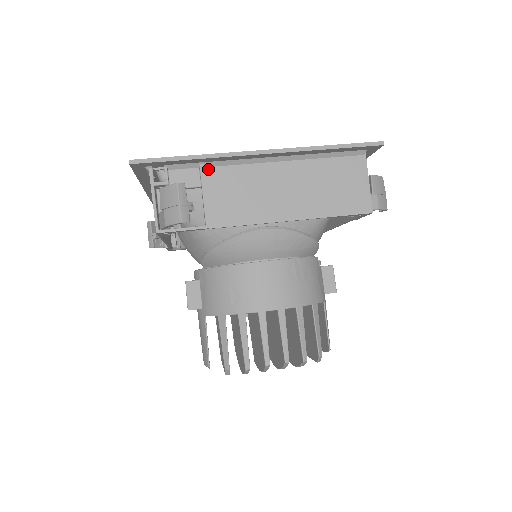
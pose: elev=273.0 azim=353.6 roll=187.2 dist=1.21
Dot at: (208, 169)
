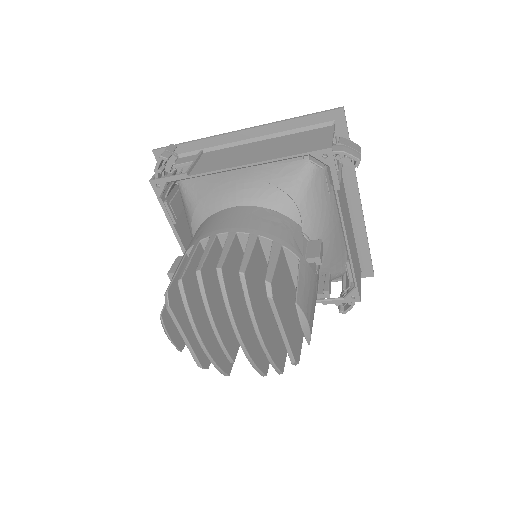
Dot at: (205, 153)
